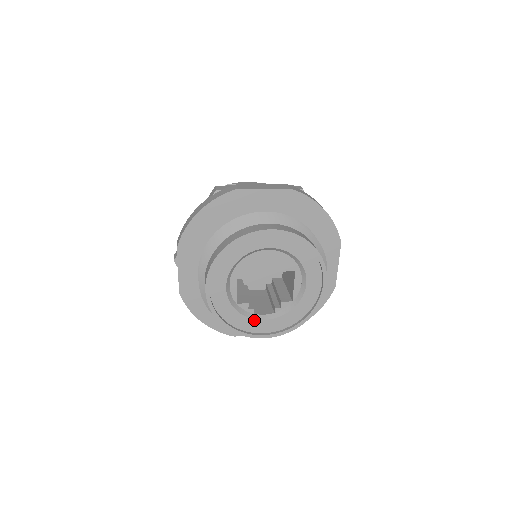
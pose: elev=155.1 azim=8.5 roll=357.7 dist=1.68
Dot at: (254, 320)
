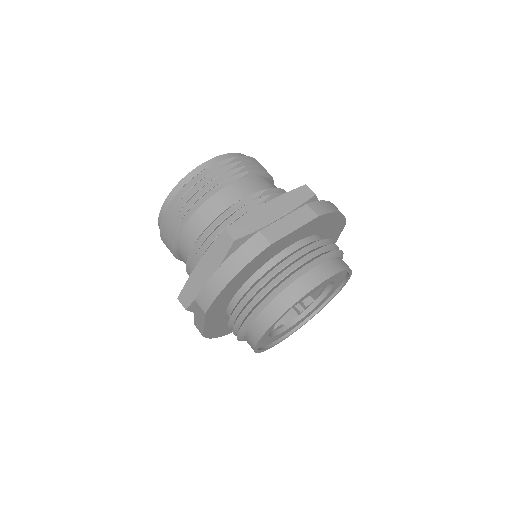
Dot at: (285, 331)
